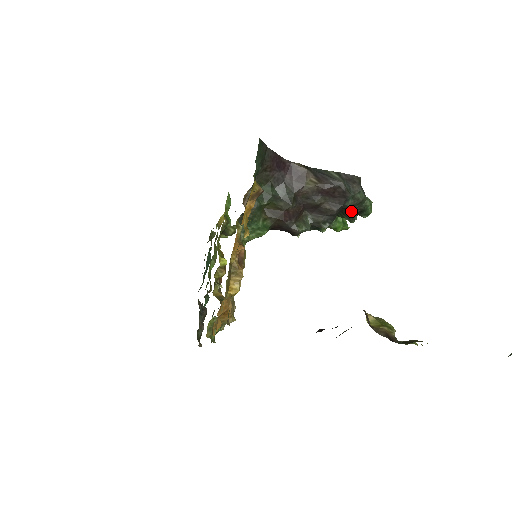
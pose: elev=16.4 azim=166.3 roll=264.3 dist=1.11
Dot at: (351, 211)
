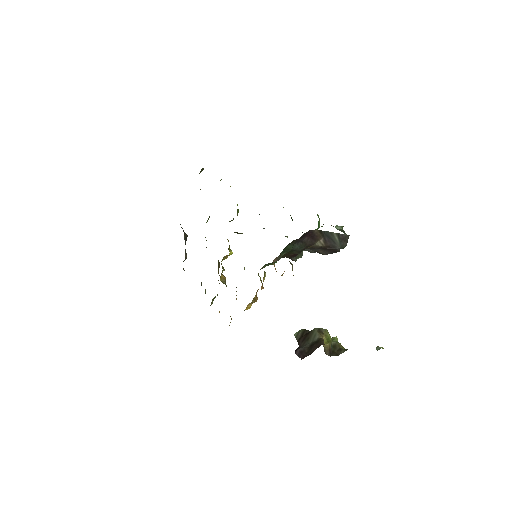
Dot at: occluded
